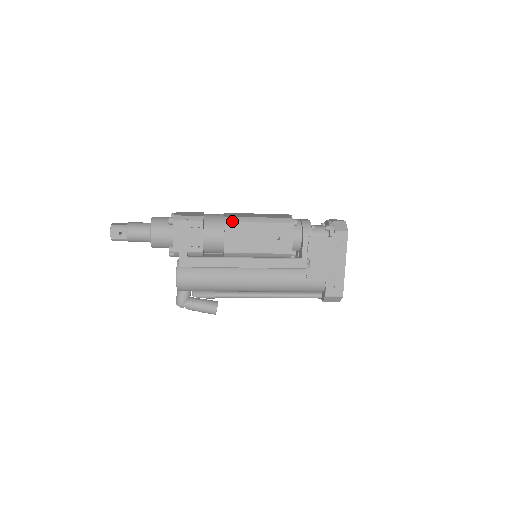
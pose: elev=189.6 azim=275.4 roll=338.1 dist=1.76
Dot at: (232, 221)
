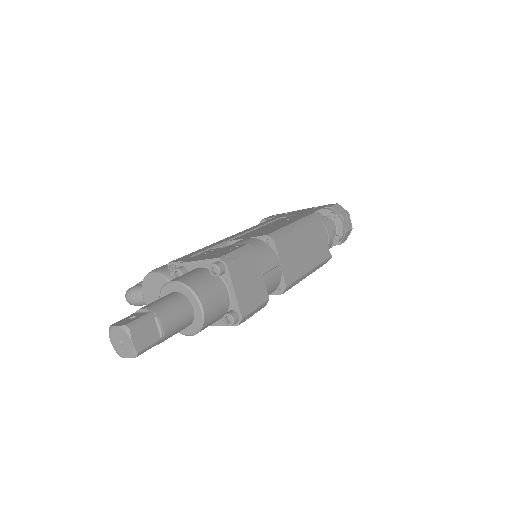
Dot at: occluded
